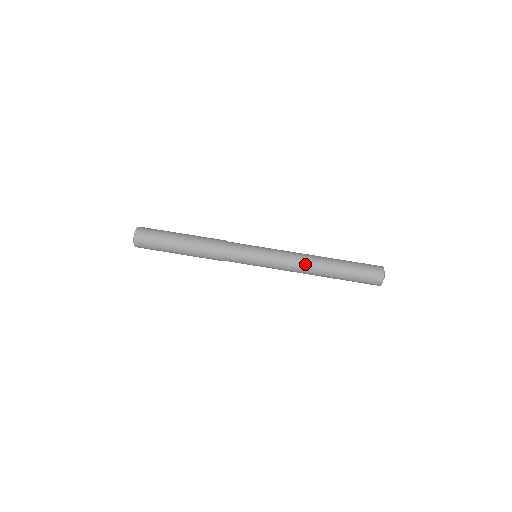
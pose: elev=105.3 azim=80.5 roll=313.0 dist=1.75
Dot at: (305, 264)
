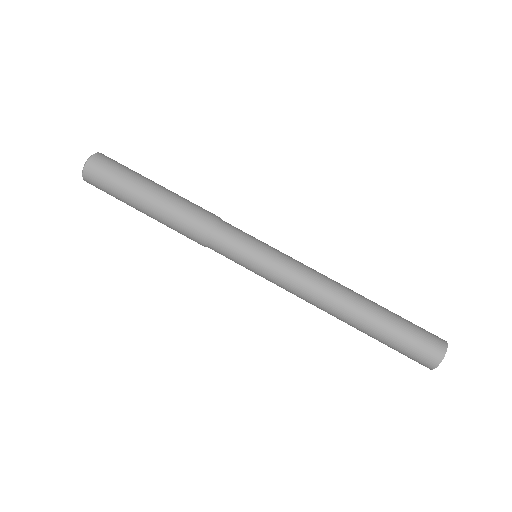
Dot at: (319, 306)
